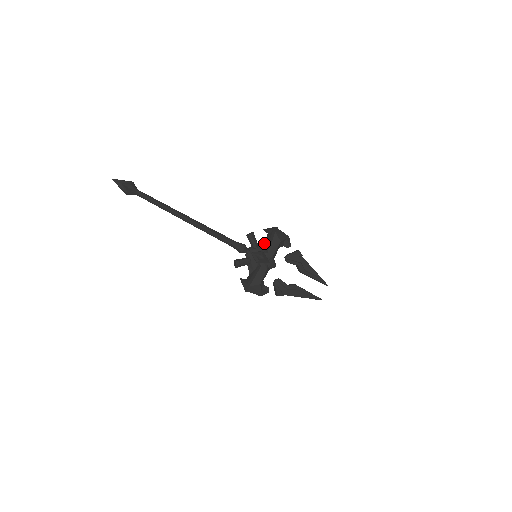
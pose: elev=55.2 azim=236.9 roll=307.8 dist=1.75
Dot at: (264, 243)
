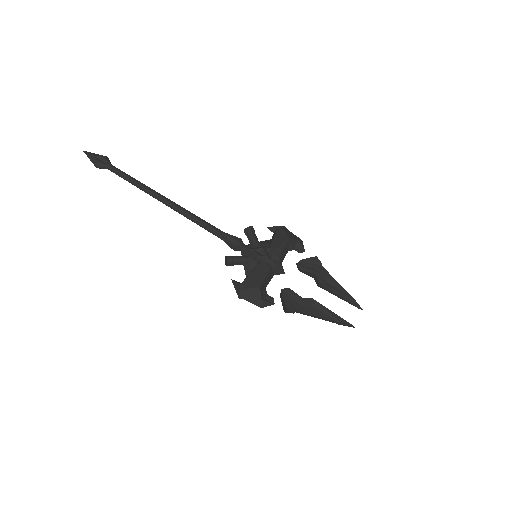
Dot at: (267, 241)
